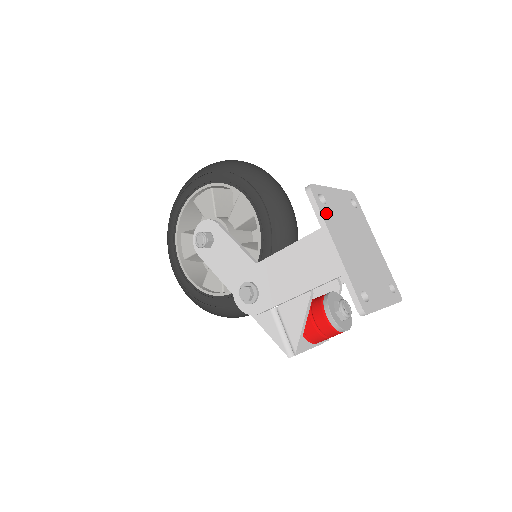
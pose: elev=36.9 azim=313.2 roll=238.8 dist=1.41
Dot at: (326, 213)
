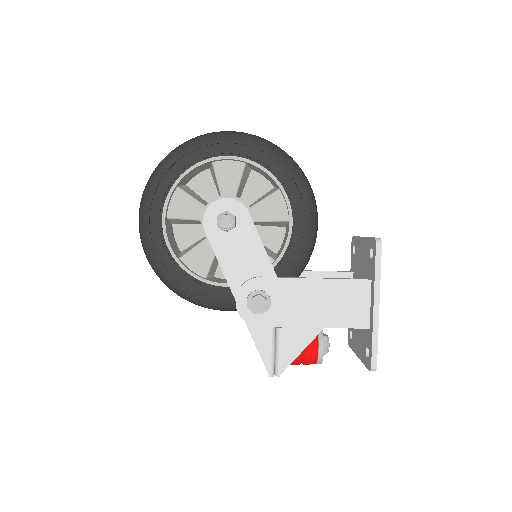
Dot at: occluded
